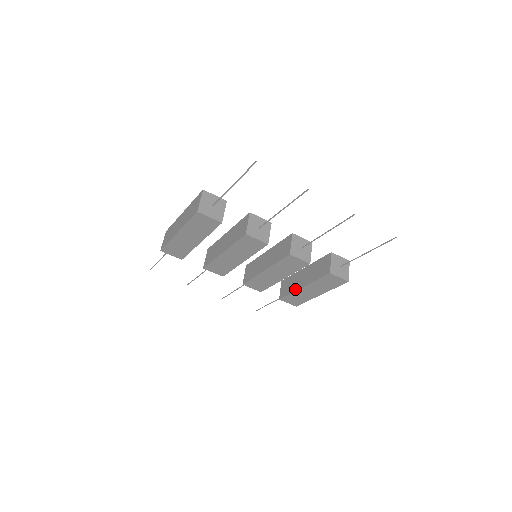
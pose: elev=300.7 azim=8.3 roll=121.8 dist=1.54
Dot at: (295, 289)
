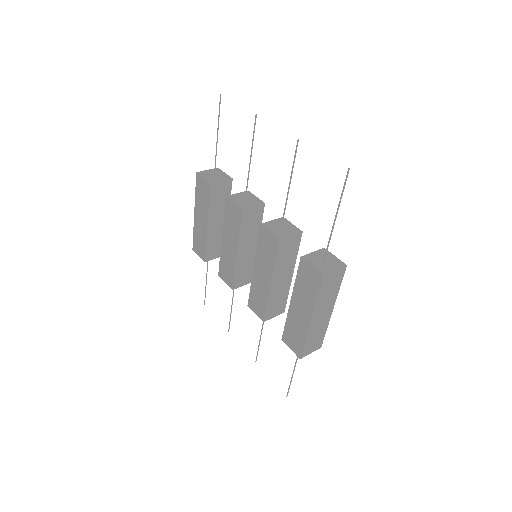
Dot at: (289, 312)
